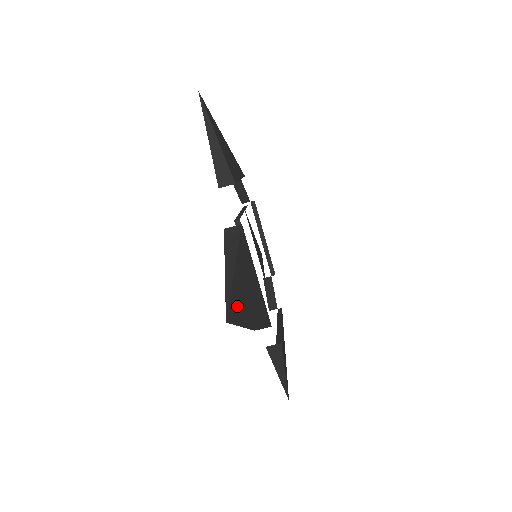
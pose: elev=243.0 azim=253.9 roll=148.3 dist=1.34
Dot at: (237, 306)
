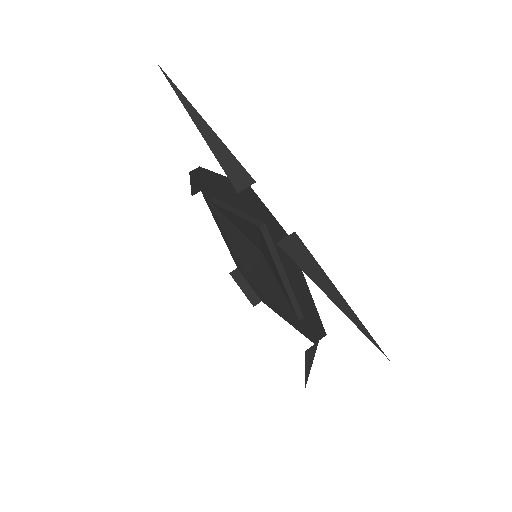
Dot at: occluded
